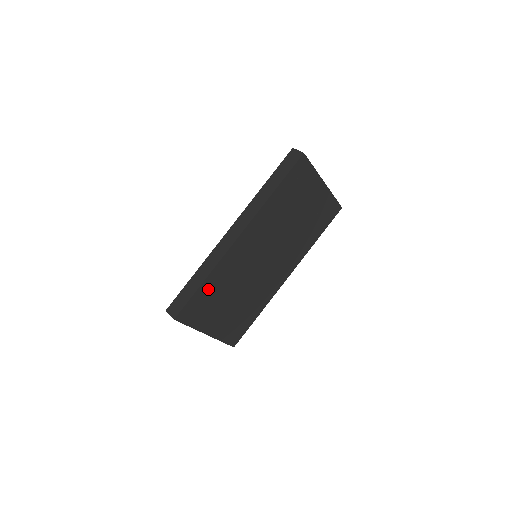
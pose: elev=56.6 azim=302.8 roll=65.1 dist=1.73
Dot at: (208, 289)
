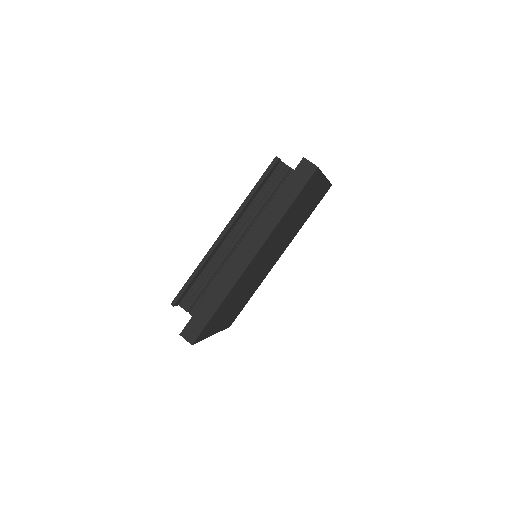
Dot at: (220, 309)
